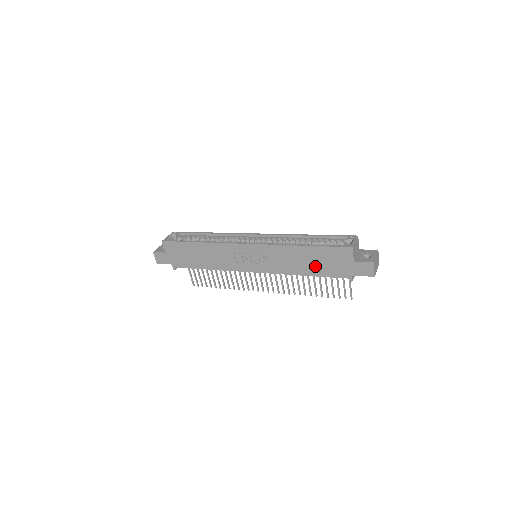
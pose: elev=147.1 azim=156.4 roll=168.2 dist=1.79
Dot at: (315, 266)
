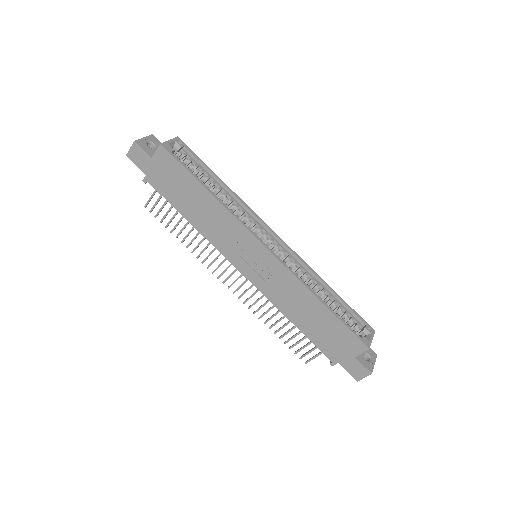
Dot at: (313, 327)
